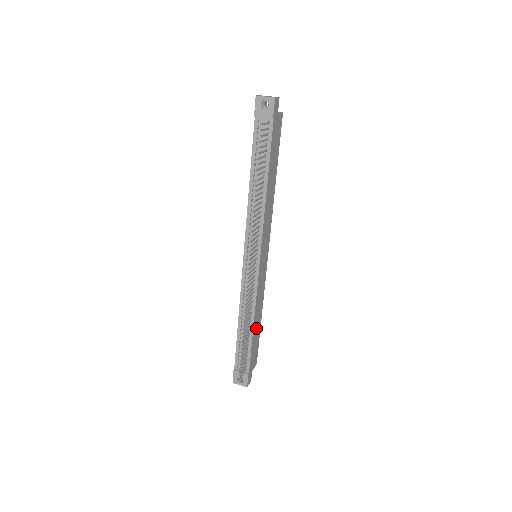
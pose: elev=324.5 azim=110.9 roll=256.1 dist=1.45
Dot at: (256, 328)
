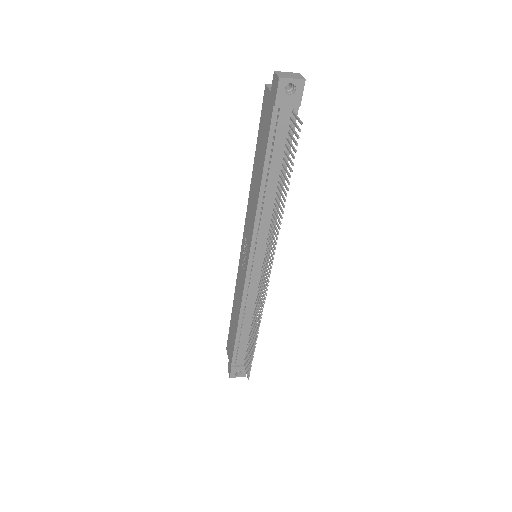
Dot at: occluded
